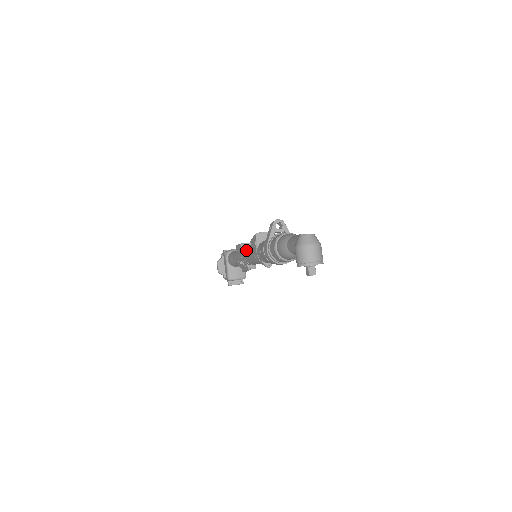
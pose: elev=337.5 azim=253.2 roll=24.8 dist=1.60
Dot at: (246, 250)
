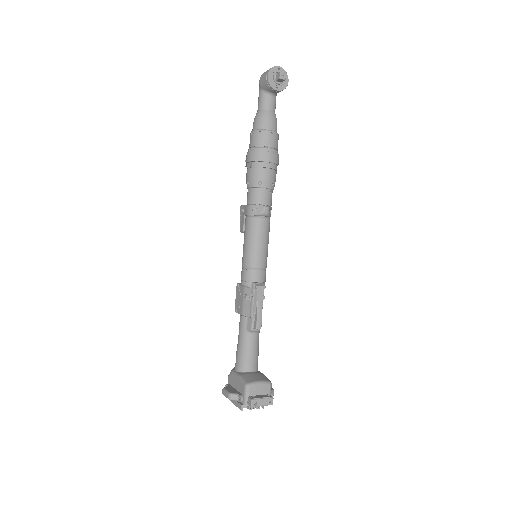
Dot at: occluded
